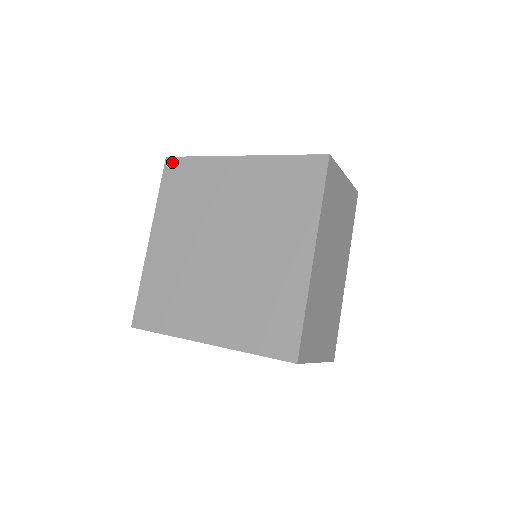
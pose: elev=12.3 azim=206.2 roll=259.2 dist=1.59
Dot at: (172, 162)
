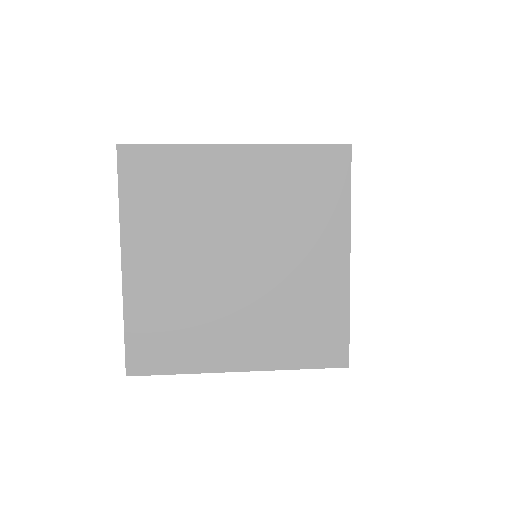
Dot at: (130, 152)
